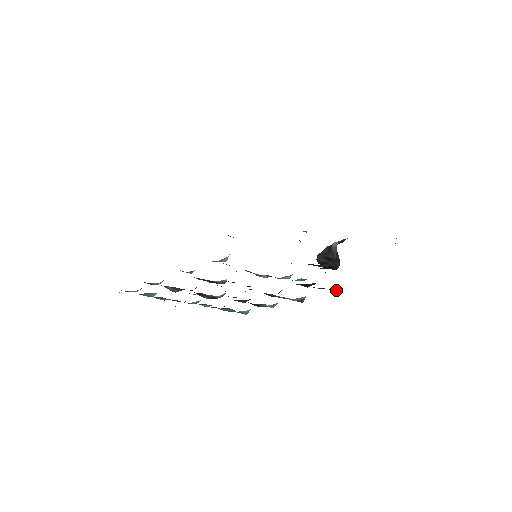
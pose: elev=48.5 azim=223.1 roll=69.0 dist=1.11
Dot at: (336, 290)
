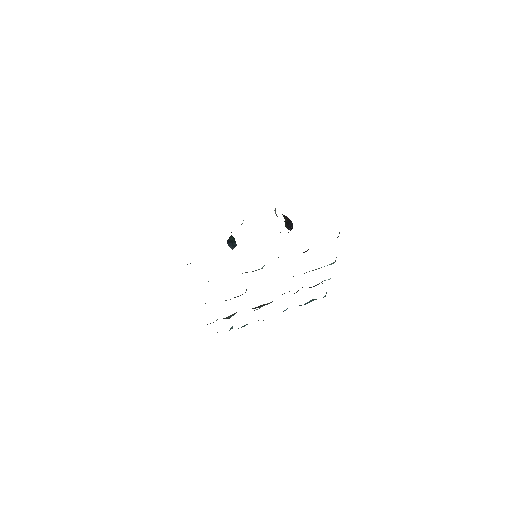
Dot at: (338, 236)
